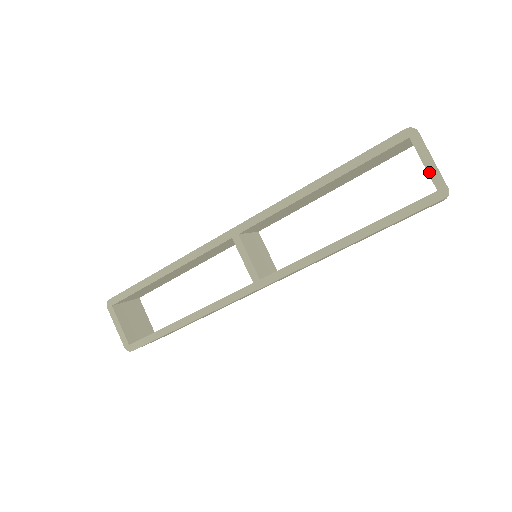
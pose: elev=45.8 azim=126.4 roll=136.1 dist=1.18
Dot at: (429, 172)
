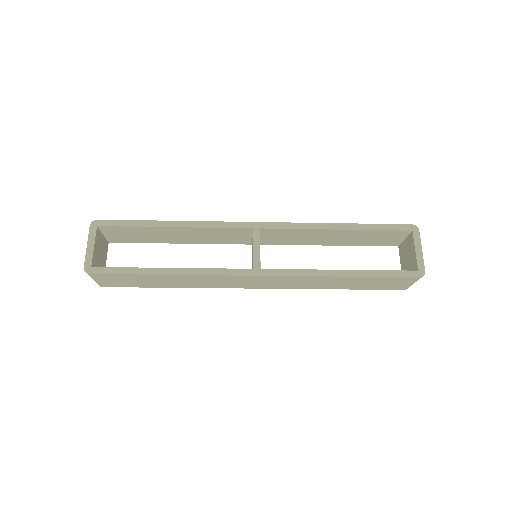
Dot at: (417, 257)
